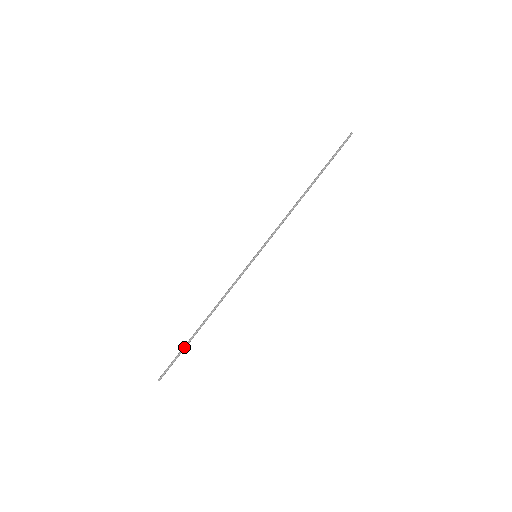
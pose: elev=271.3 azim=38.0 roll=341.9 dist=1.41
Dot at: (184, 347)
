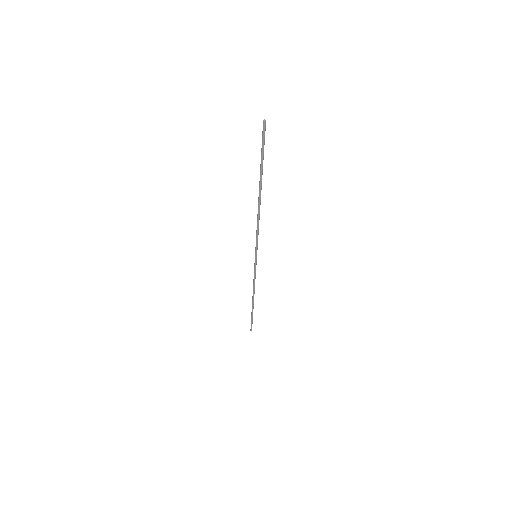
Dot at: occluded
